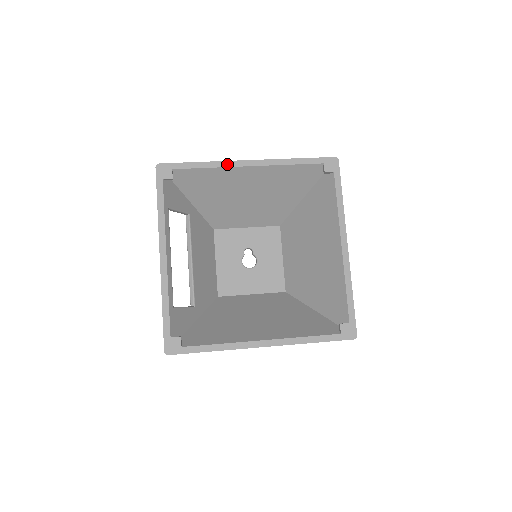
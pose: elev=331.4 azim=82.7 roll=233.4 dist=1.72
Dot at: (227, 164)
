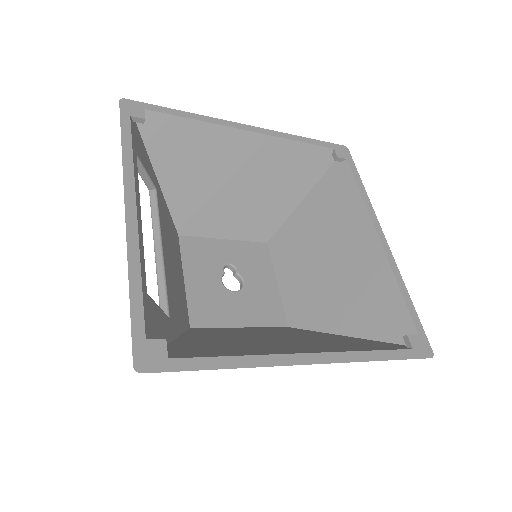
Dot at: (220, 122)
